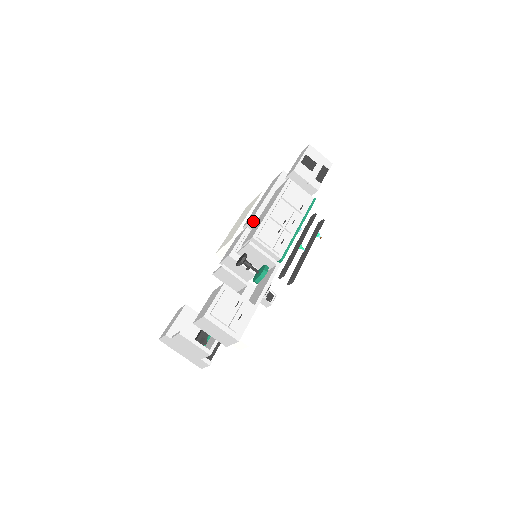
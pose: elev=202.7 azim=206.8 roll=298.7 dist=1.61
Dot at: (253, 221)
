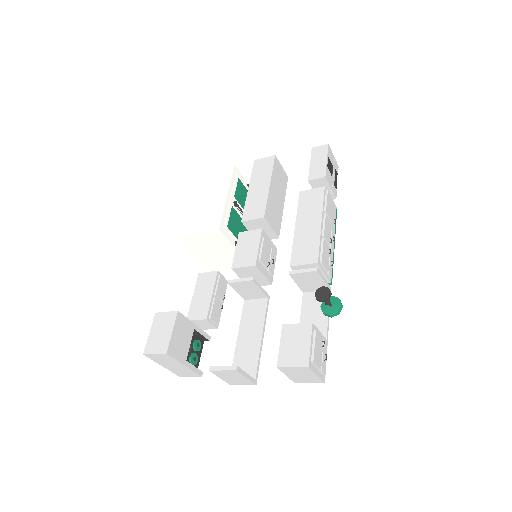
Dot at: (263, 219)
